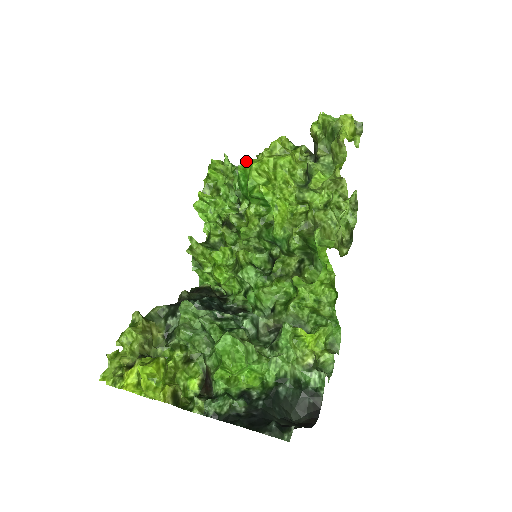
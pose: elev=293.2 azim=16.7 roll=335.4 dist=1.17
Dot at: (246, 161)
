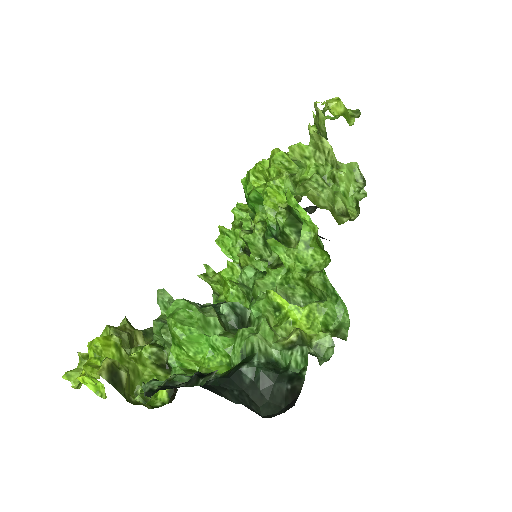
Dot at: occluded
